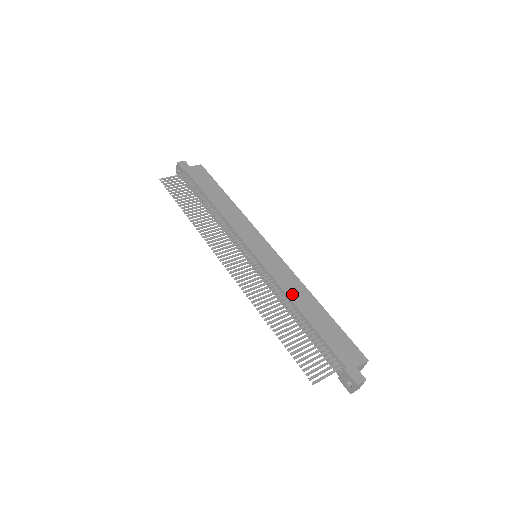
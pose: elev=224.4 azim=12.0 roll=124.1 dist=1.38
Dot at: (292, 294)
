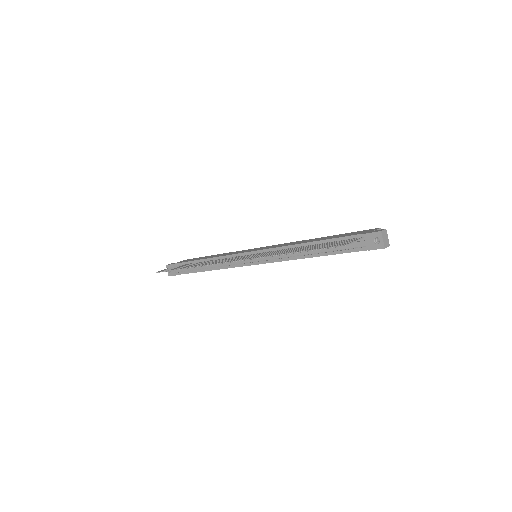
Dot at: (296, 243)
